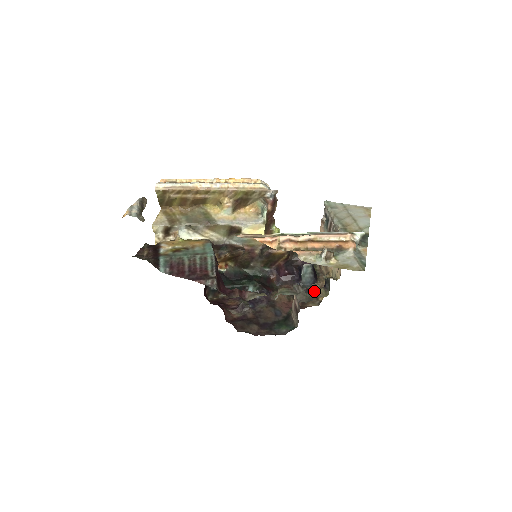
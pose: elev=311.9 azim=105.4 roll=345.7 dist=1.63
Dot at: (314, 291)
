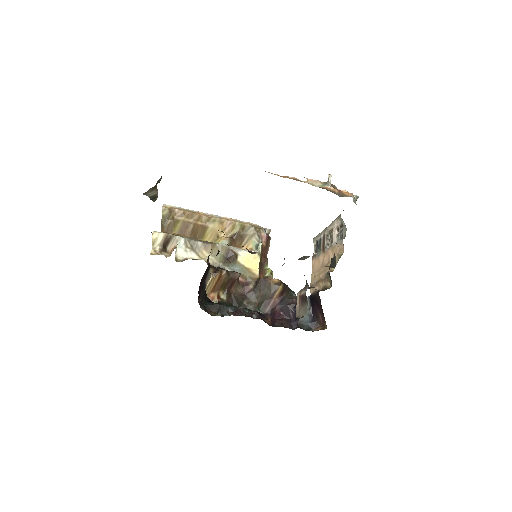
Dot at: occluded
